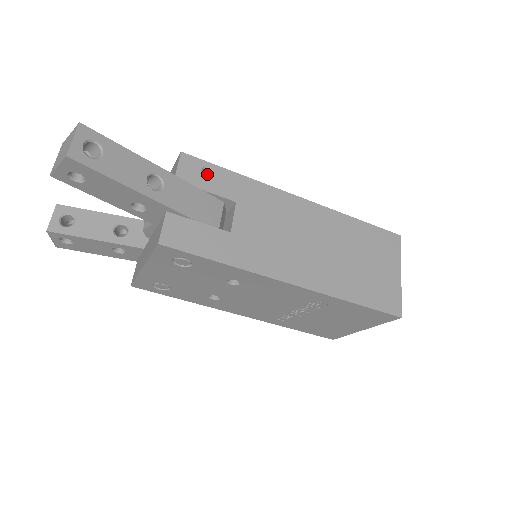
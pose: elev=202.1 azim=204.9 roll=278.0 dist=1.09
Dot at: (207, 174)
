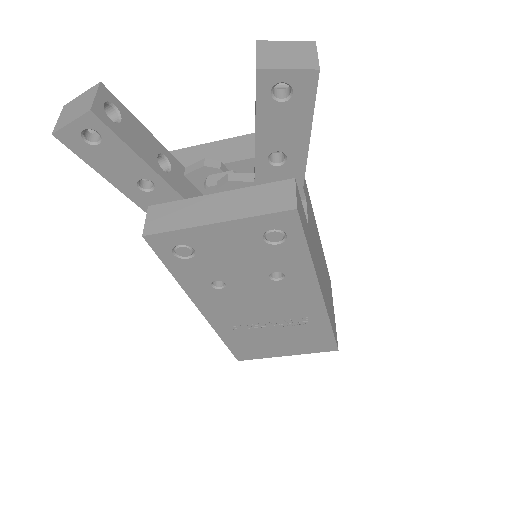
Dot at: occluded
